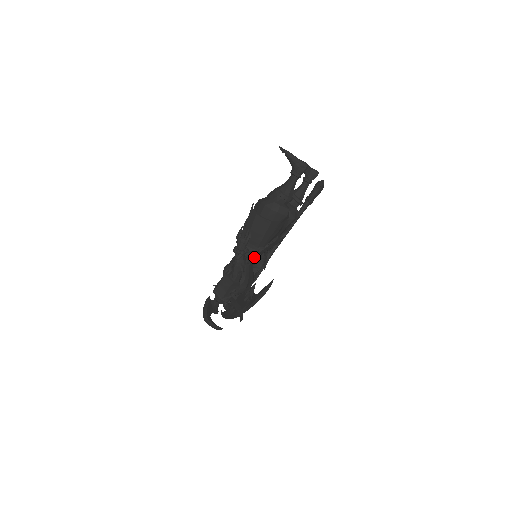
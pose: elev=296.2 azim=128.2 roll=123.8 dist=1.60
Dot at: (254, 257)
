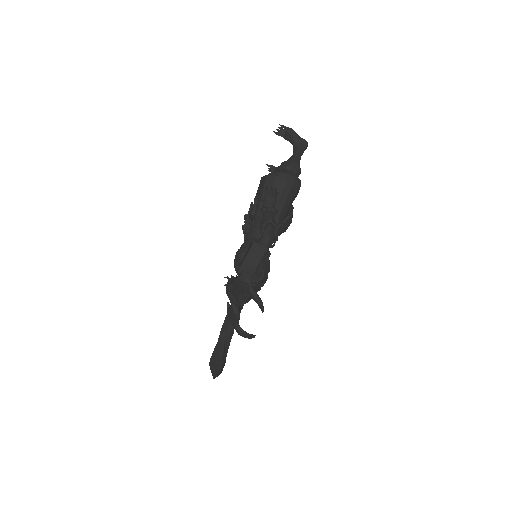
Dot at: occluded
